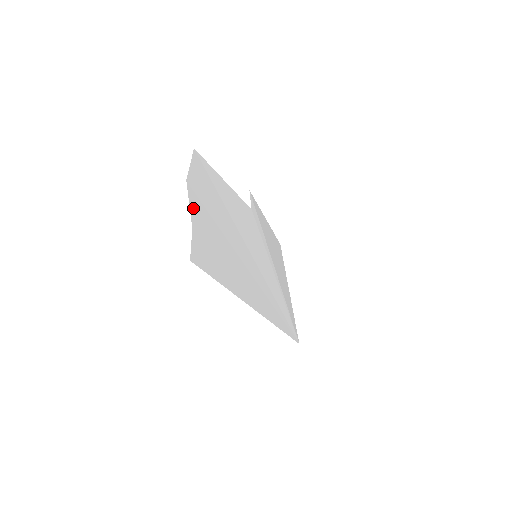
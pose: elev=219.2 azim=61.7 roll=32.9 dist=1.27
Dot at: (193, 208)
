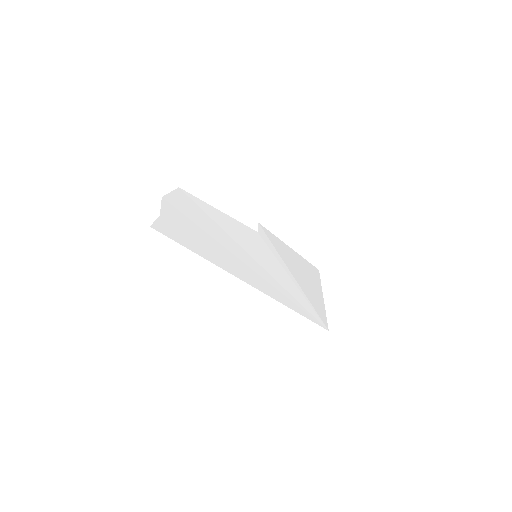
Dot at: (165, 209)
